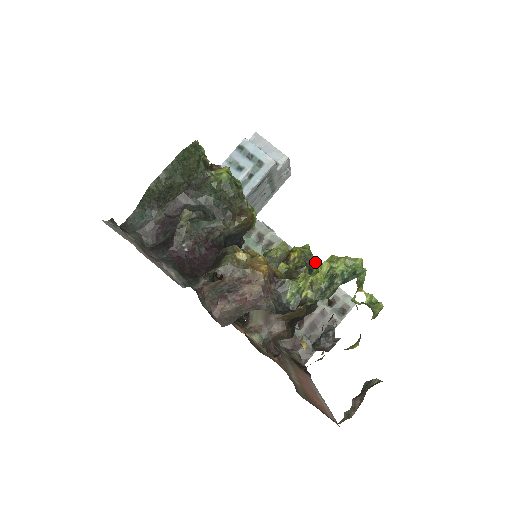
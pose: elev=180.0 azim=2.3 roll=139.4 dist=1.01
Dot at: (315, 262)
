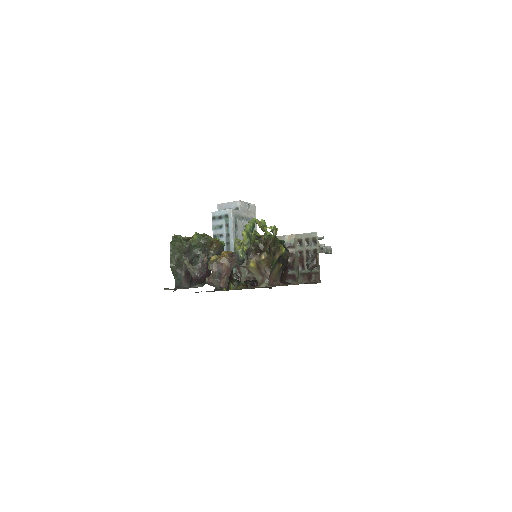
Dot at: occluded
